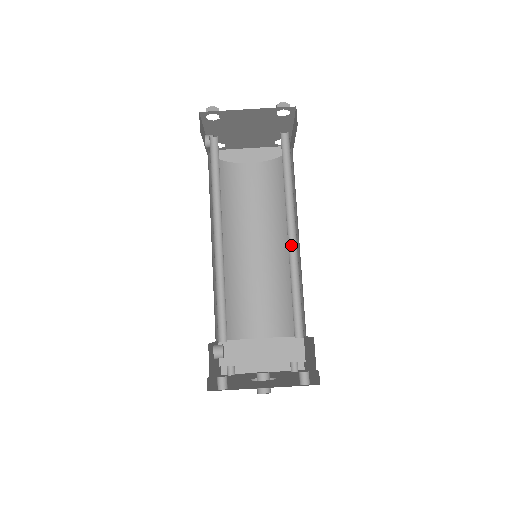
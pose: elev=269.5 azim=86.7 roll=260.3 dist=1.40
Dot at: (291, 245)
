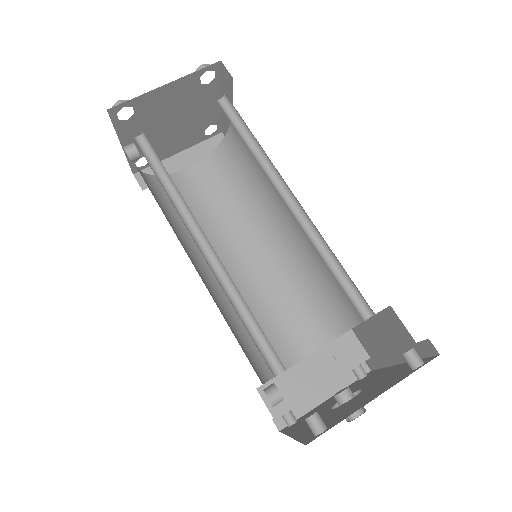
Dot at: (296, 216)
